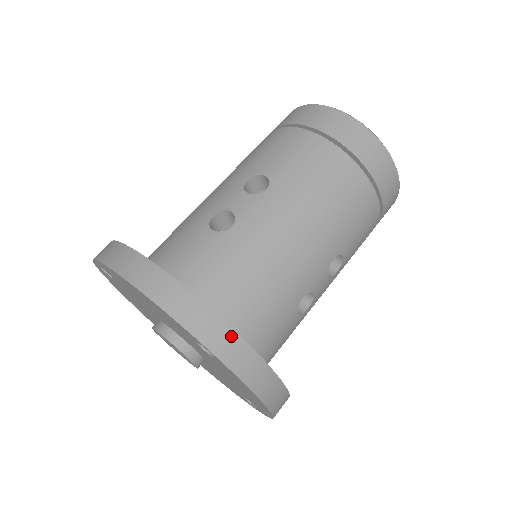
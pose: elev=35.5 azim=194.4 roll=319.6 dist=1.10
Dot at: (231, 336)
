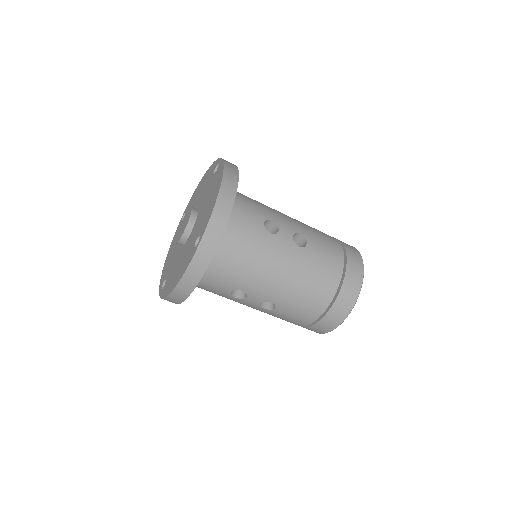
Dot at: (211, 253)
